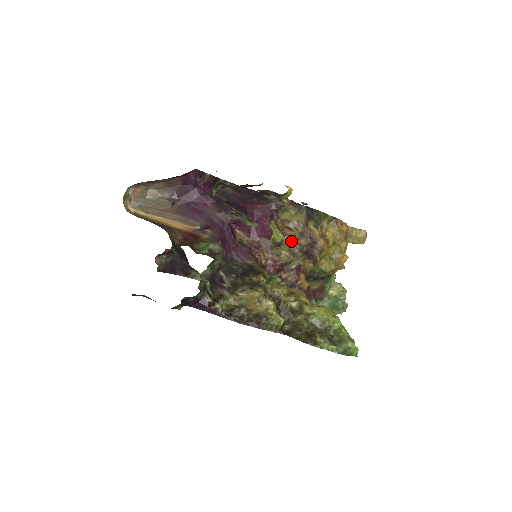
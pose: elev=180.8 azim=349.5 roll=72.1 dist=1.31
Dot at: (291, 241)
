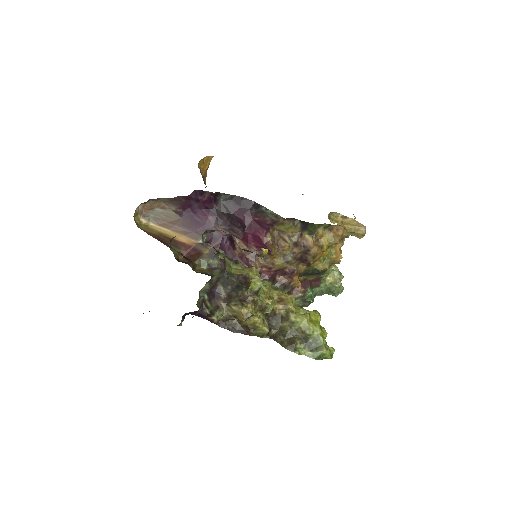
Dot at: (285, 251)
